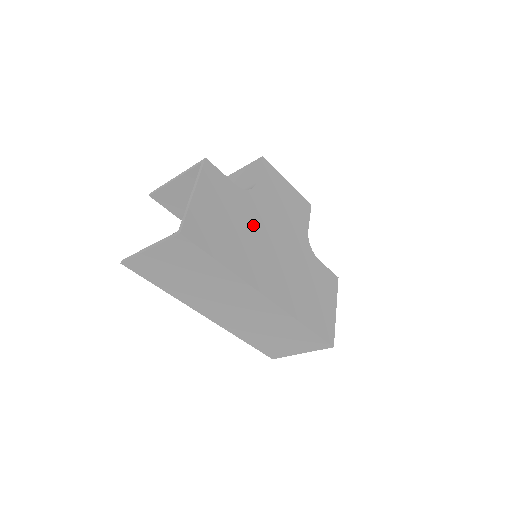
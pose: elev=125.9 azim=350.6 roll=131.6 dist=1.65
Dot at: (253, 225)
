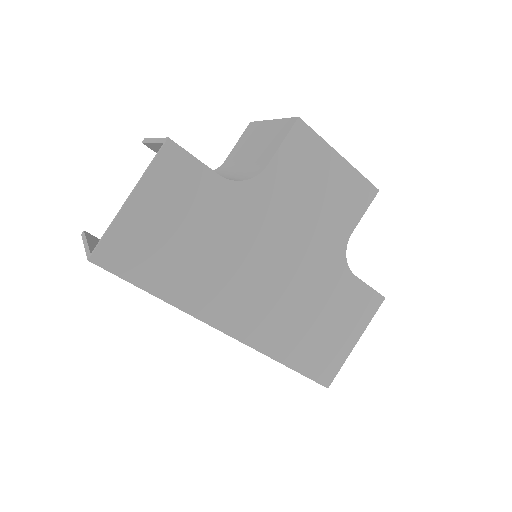
Dot at: (235, 235)
